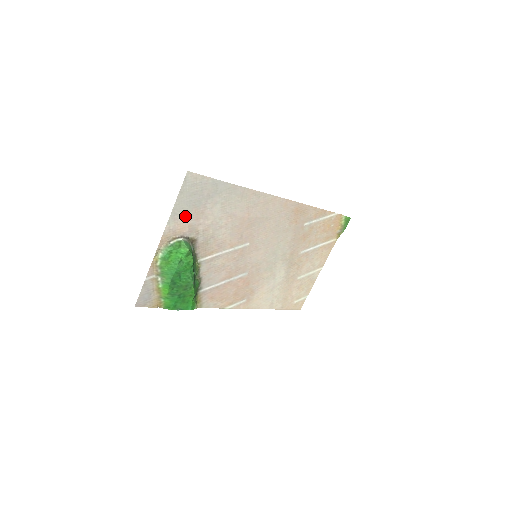
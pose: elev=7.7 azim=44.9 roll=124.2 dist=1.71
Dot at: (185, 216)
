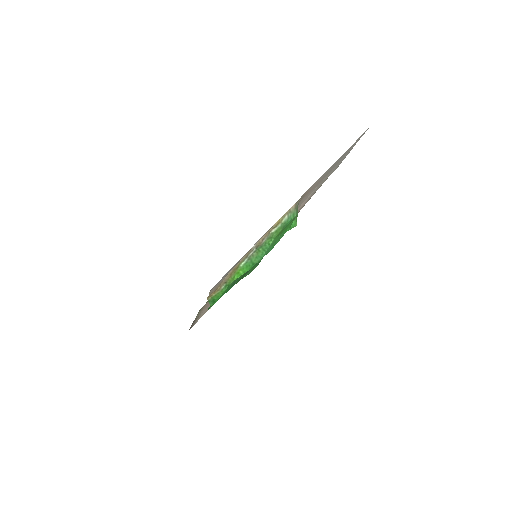
Dot at: (321, 178)
